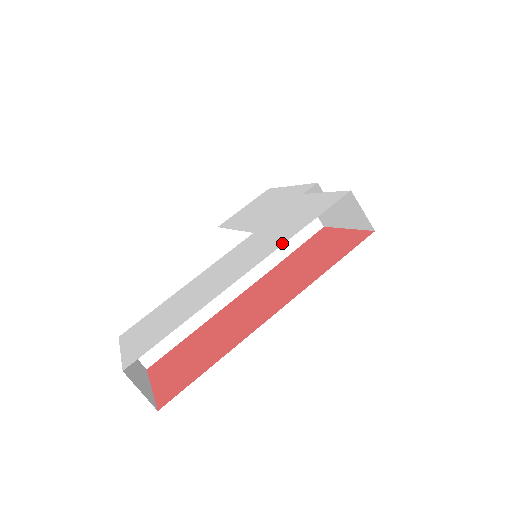
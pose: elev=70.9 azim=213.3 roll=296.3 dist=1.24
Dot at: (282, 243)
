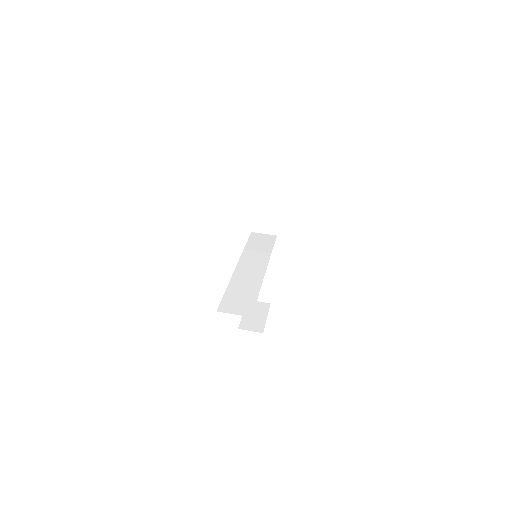
Dot at: occluded
